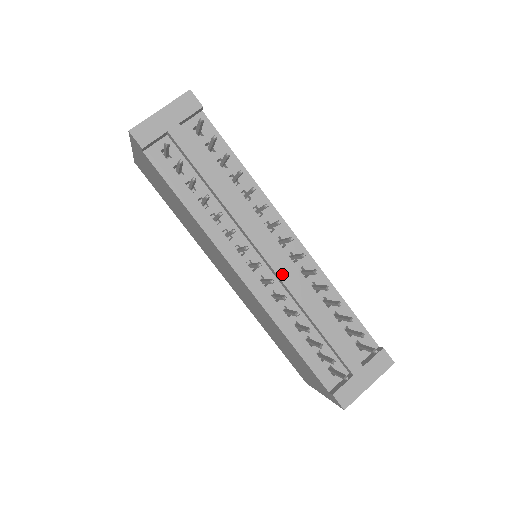
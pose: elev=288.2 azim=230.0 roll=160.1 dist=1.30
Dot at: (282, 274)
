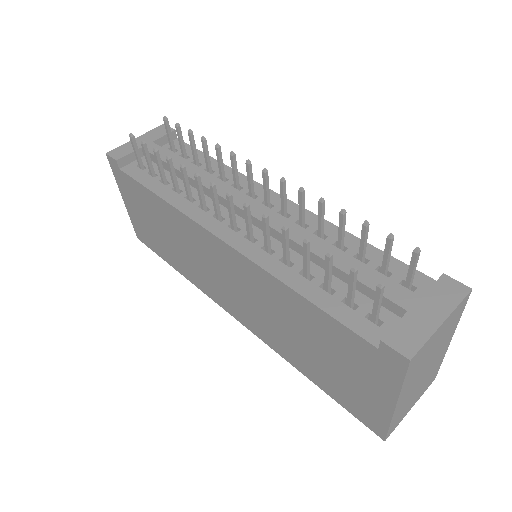
Dot at: (269, 221)
